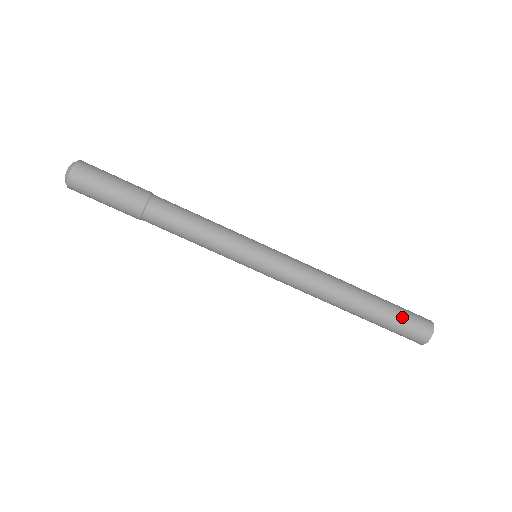
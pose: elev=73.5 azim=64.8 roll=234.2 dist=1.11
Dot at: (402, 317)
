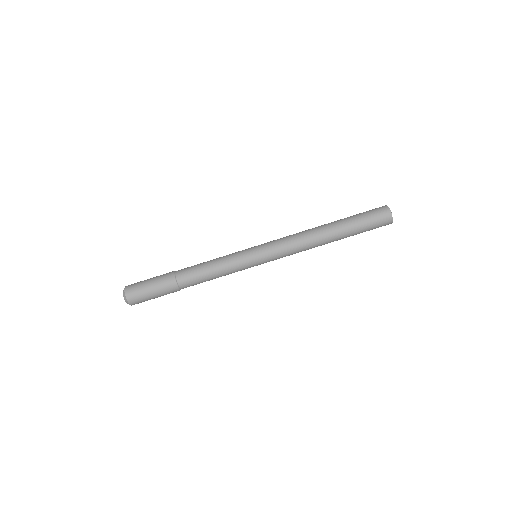
Dot at: (366, 222)
